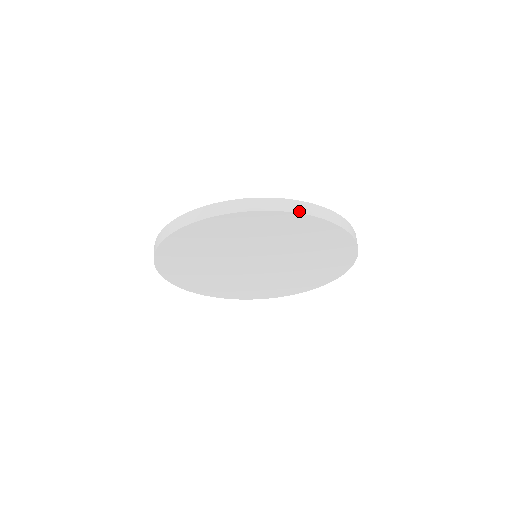
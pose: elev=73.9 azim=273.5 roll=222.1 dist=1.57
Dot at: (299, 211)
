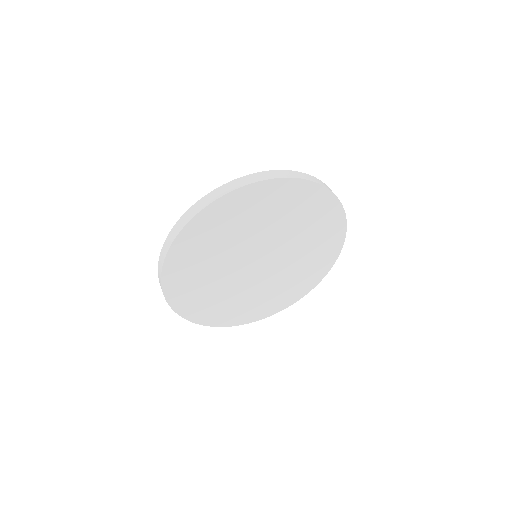
Dot at: (261, 179)
